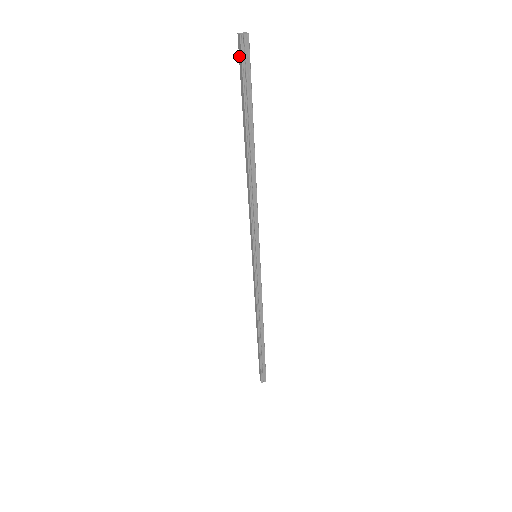
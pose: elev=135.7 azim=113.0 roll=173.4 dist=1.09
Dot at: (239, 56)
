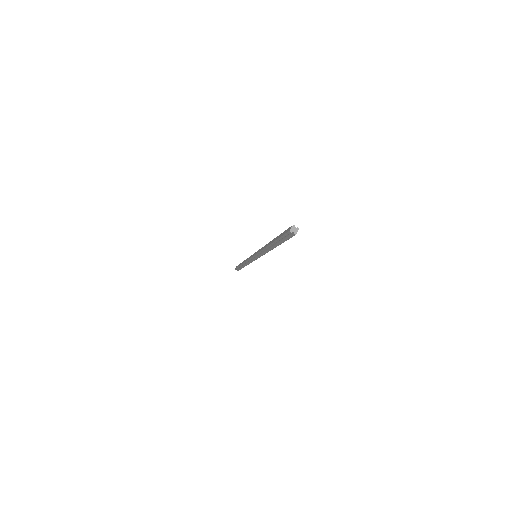
Dot at: (287, 229)
